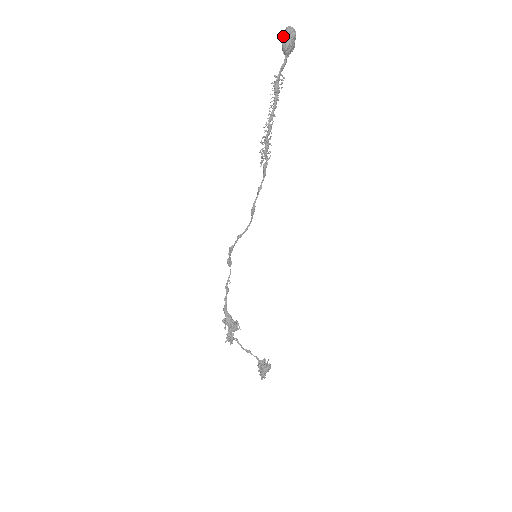
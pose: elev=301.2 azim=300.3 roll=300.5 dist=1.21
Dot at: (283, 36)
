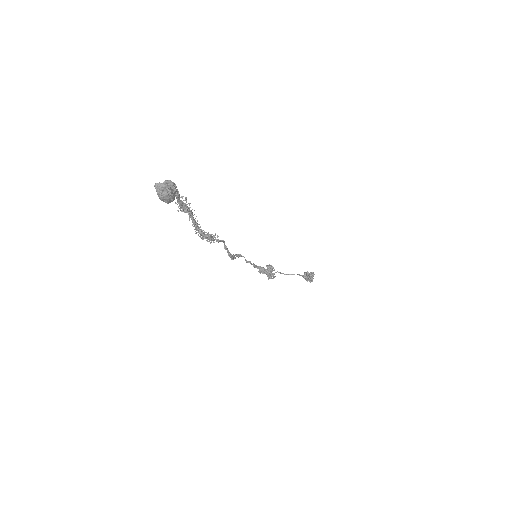
Dot at: (157, 192)
